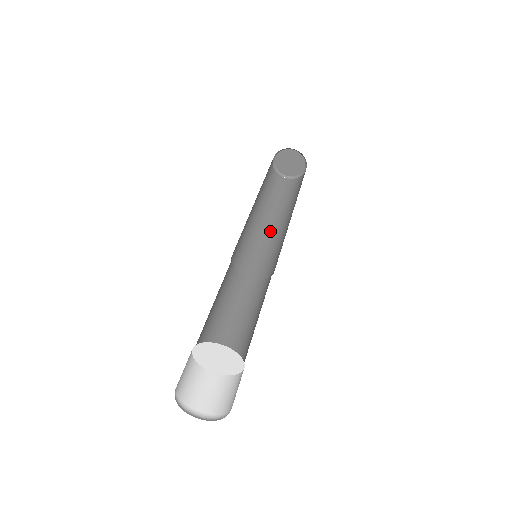
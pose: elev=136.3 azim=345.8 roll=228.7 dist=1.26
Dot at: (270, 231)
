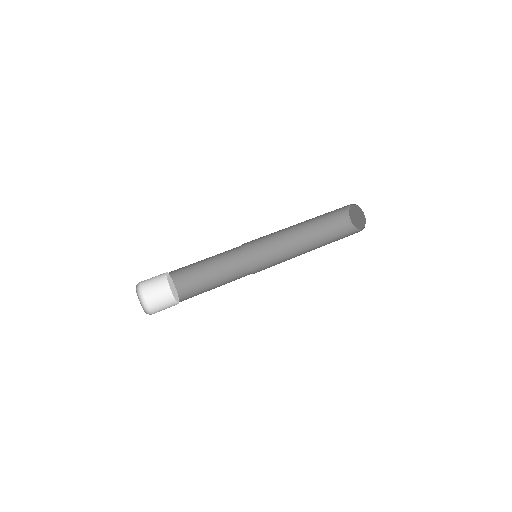
Dot at: (296, 253)
